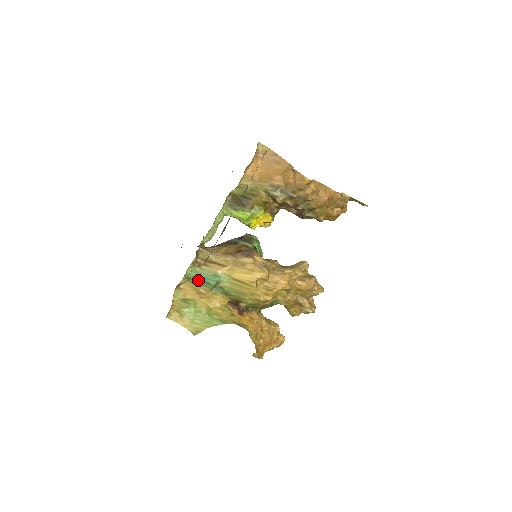
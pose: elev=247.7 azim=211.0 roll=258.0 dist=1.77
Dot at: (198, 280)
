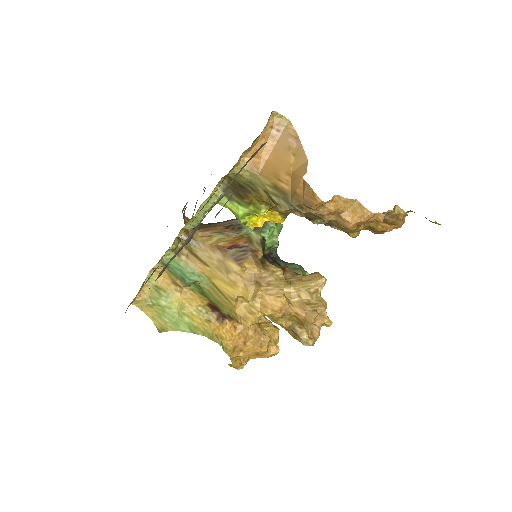
Dot at: (175, 271)
